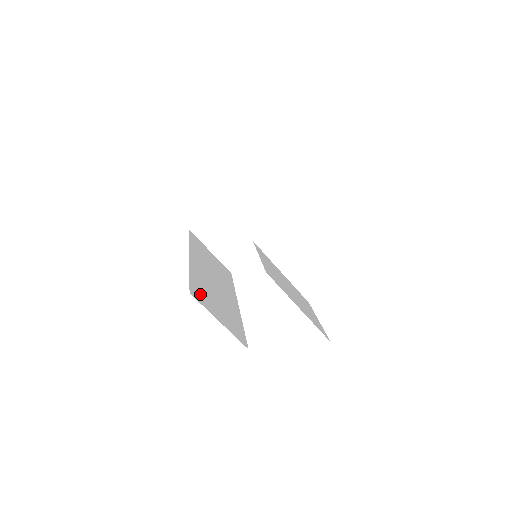
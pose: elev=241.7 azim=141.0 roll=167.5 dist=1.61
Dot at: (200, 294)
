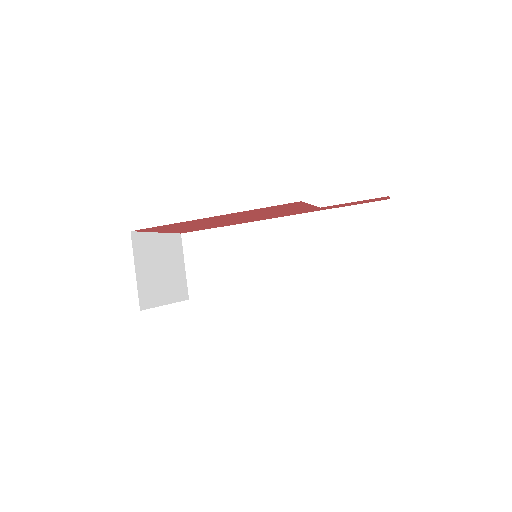
Dot at: occluded
